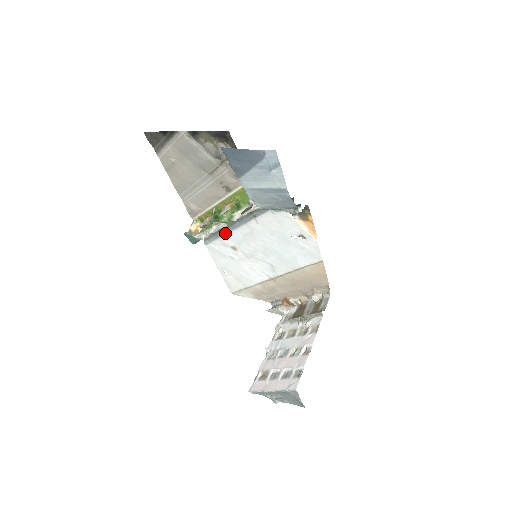
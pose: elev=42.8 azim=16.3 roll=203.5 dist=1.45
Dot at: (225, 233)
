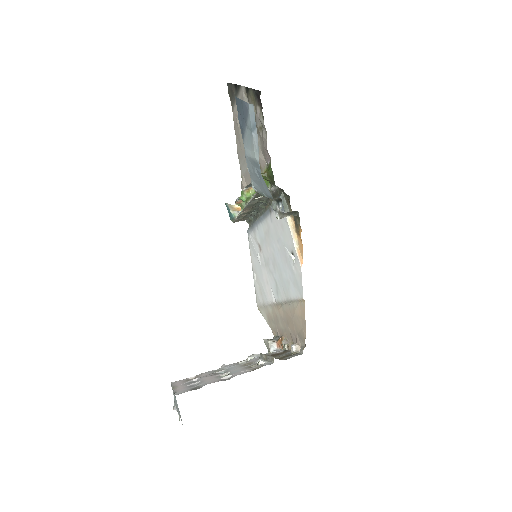
Dot at: (256, 224)
